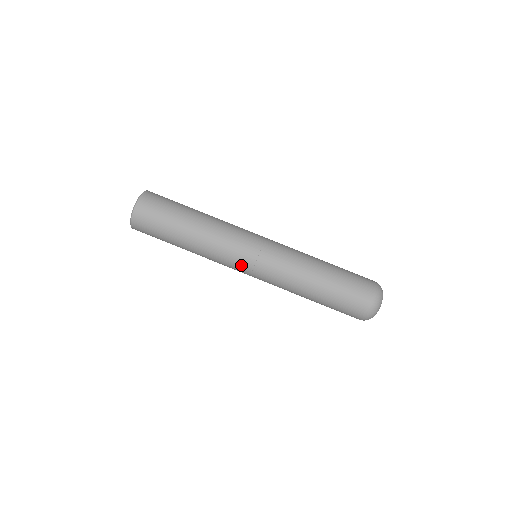
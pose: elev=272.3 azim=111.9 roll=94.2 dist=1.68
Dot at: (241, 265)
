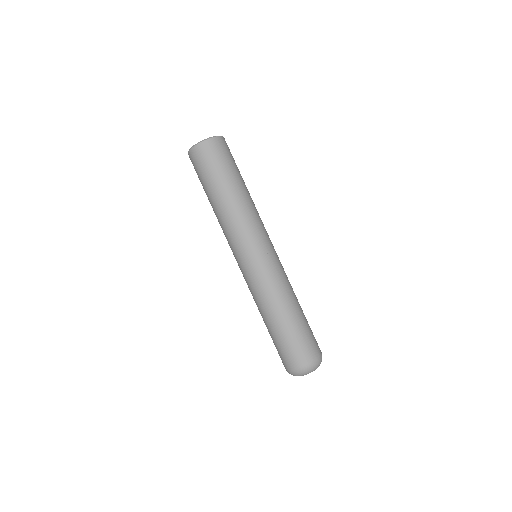
Dot at: occluded
